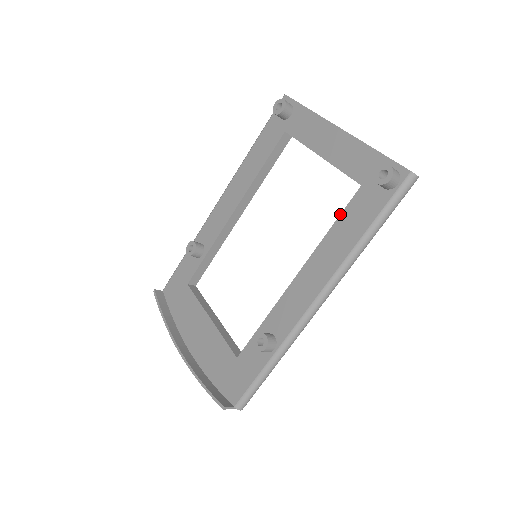
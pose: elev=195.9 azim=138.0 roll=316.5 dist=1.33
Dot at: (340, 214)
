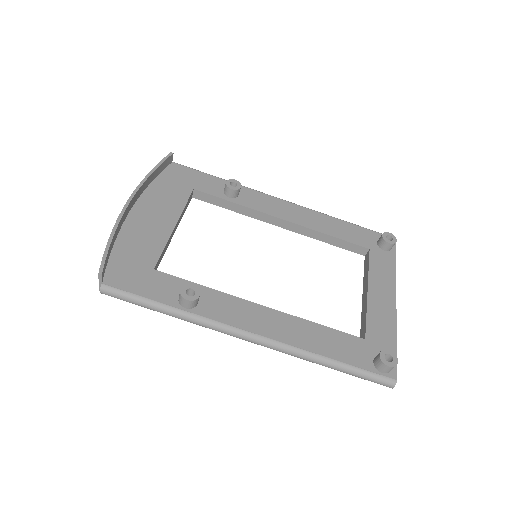
Dot at: (335, 329)
